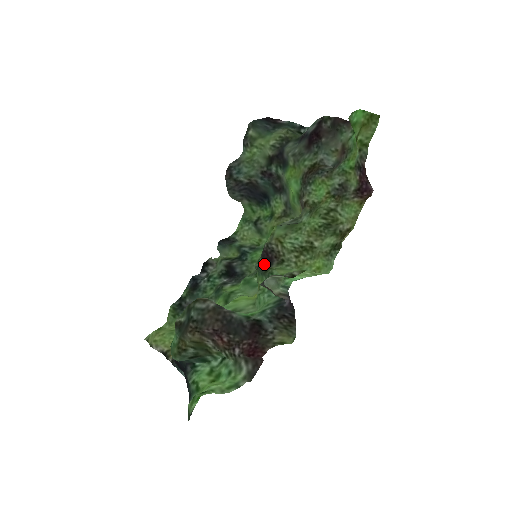
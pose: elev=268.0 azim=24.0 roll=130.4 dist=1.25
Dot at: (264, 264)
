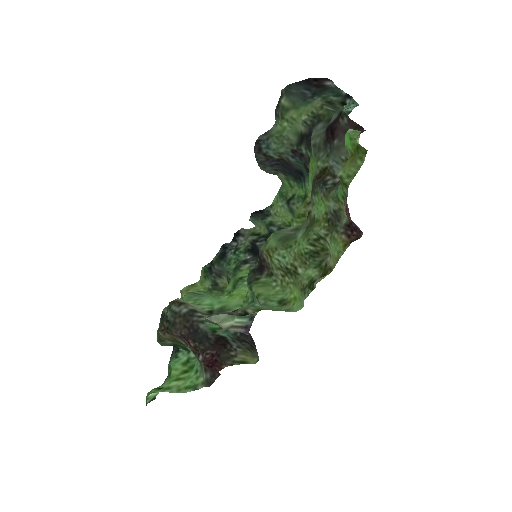
Dot at: (255, 271)
